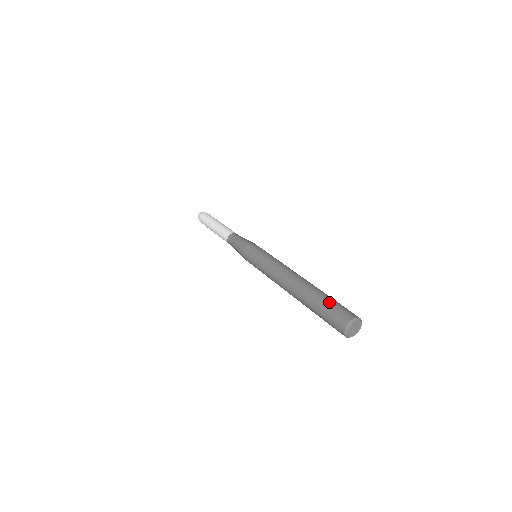
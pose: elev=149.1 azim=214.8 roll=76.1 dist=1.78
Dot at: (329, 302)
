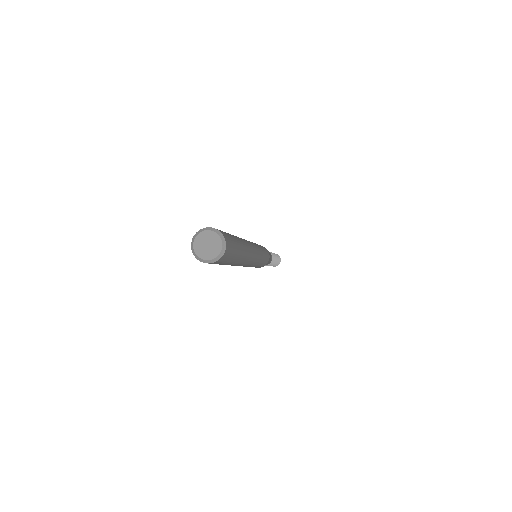
Dot at: occluded
